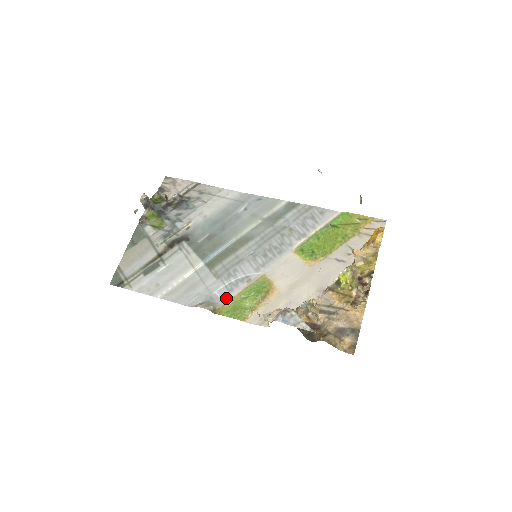
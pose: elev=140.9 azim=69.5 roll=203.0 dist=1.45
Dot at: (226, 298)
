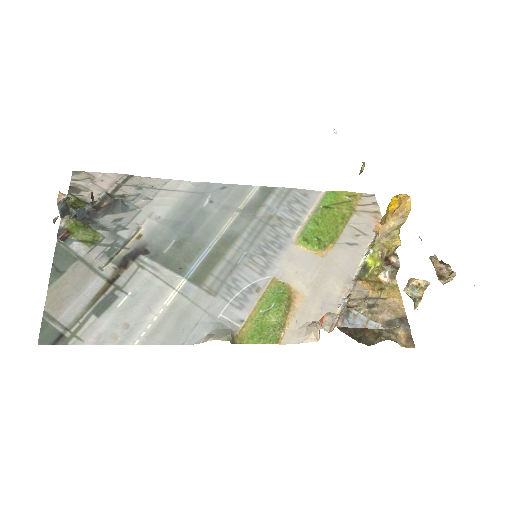
Dot at: (239, 319)
